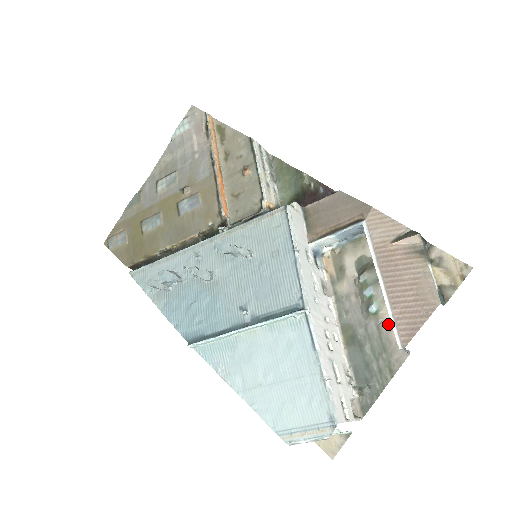
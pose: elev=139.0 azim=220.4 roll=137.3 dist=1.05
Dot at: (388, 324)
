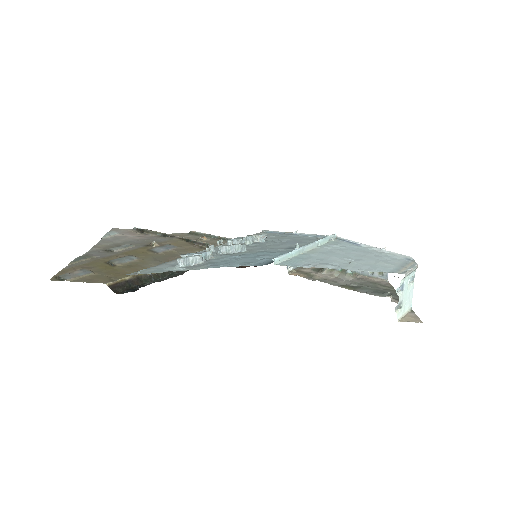
Dot at: (363, 278)
